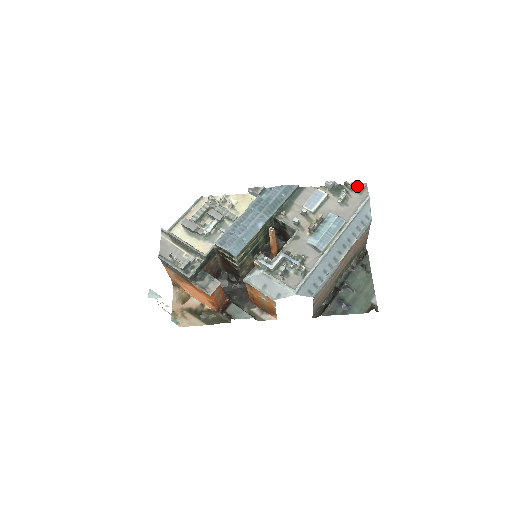
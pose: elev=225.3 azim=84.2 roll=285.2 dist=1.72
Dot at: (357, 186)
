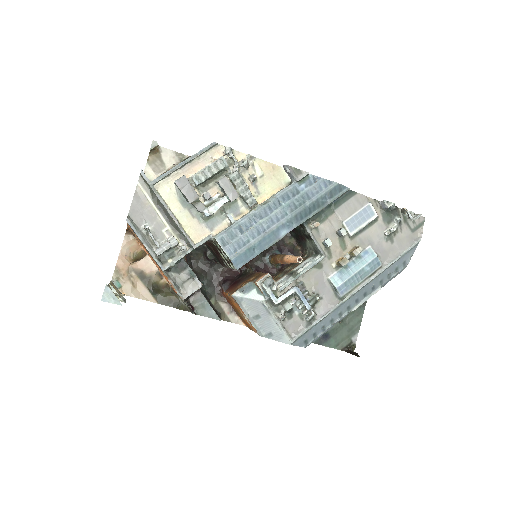
Dot at: (414, 218)
